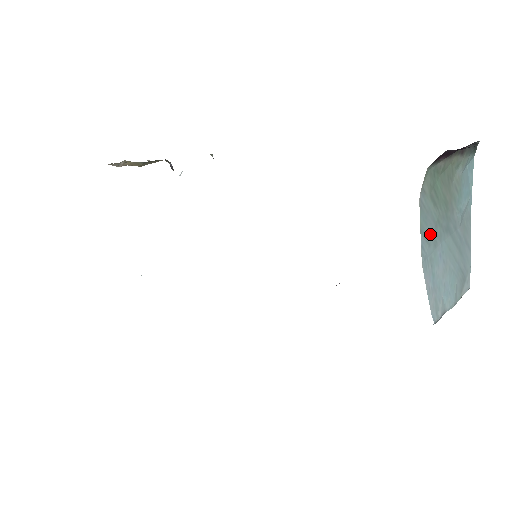
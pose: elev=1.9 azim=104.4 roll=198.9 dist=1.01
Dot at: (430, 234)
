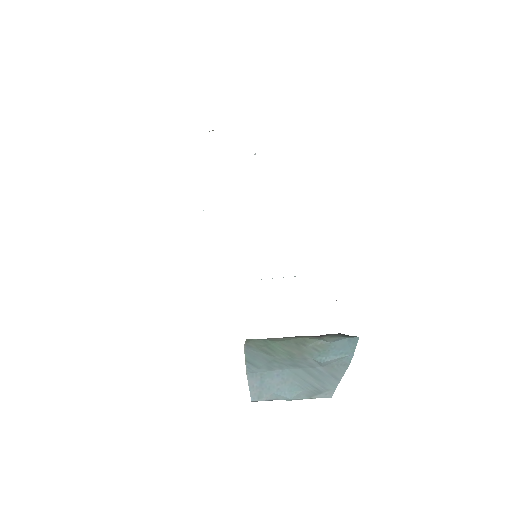
Dot at: (260, 364)
